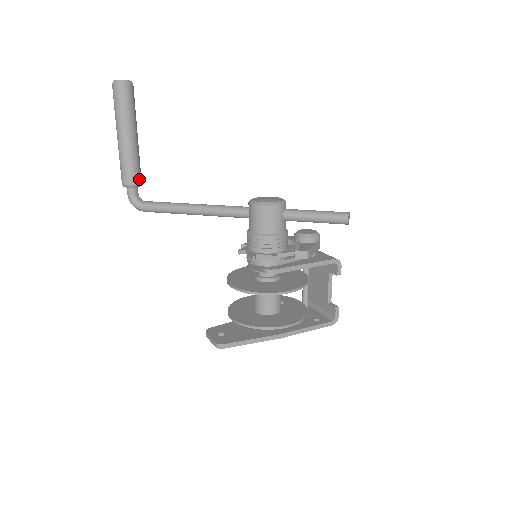
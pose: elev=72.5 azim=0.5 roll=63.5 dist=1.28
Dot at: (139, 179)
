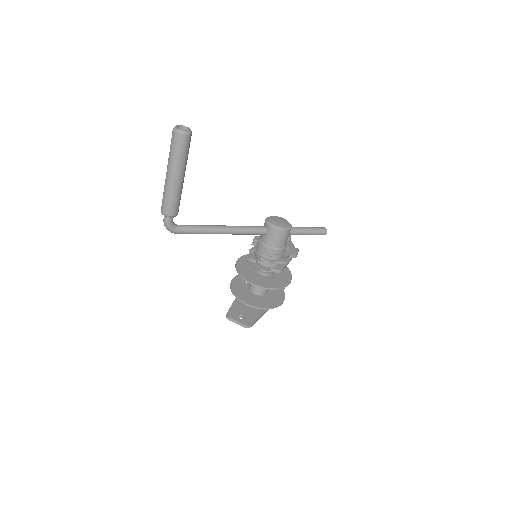
Dot at: (178, 209)
